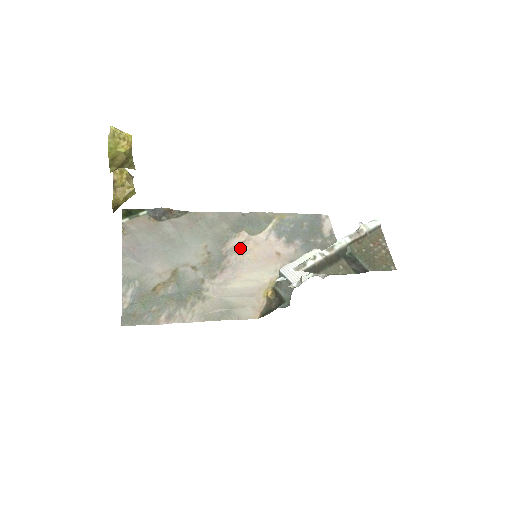
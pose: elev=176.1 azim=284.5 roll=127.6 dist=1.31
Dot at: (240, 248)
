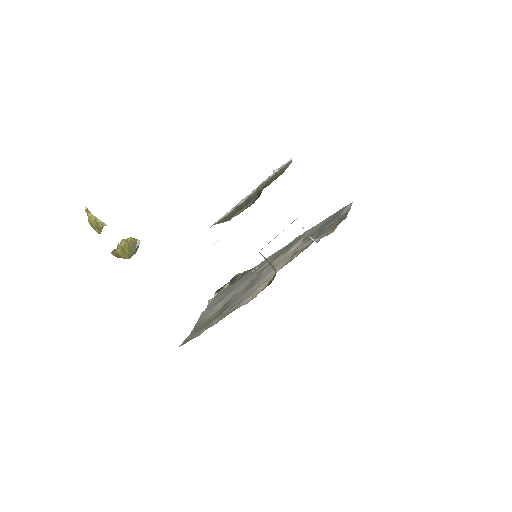
Dot at: occluded
